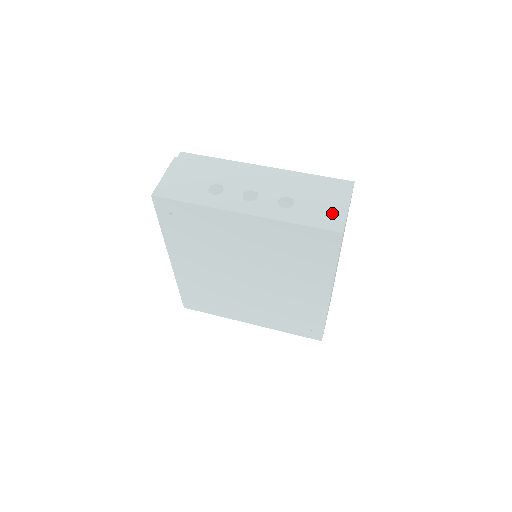
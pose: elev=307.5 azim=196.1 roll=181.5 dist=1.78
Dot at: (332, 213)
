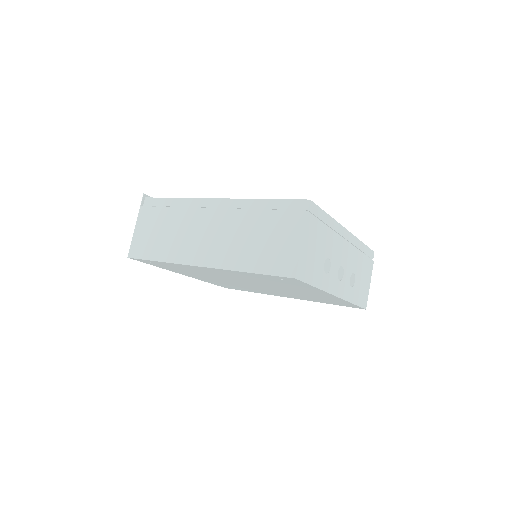
Dot at: (365, 290)
